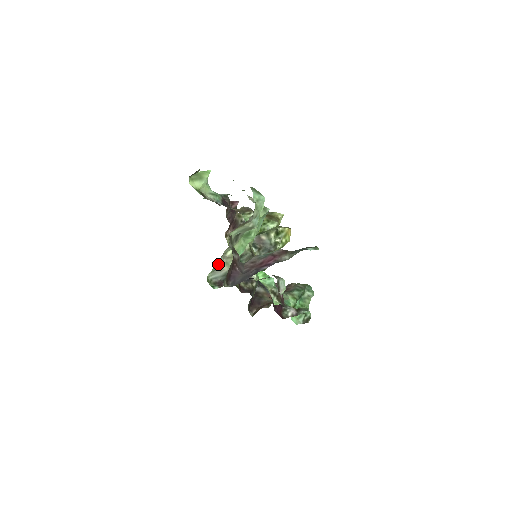
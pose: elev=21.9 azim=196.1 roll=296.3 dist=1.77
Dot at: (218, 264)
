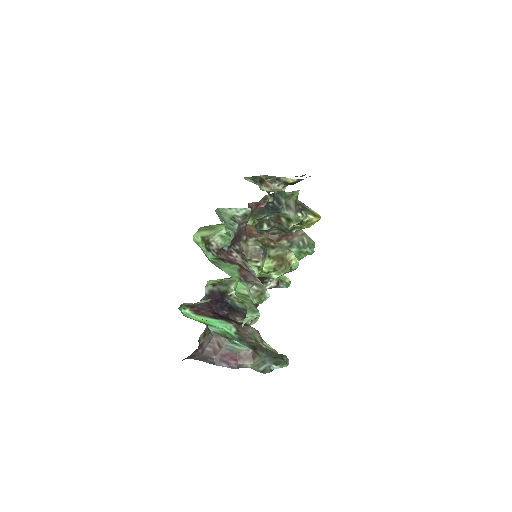
Dot at: occluded
